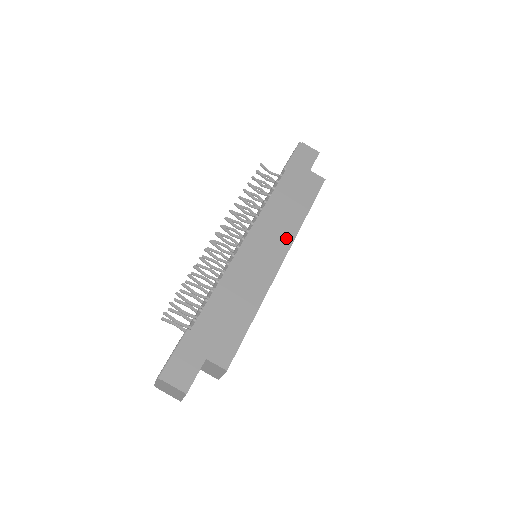
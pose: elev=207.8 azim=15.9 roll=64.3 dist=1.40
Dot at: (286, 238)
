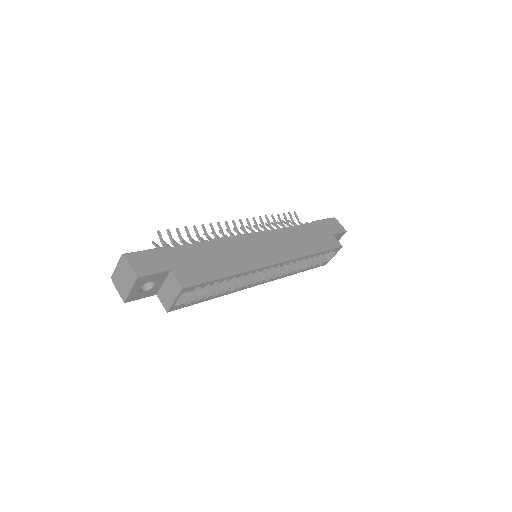
Dot at: (289, 254)
